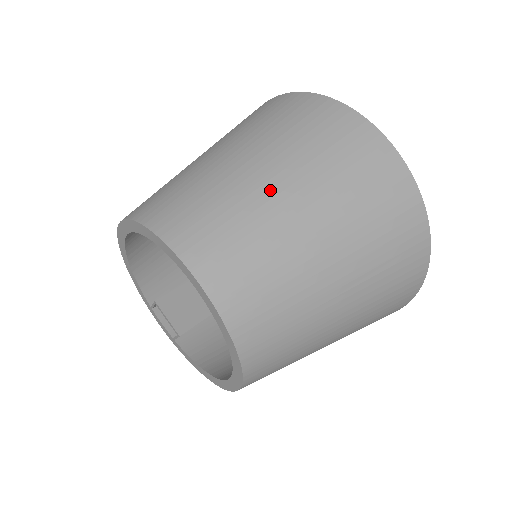
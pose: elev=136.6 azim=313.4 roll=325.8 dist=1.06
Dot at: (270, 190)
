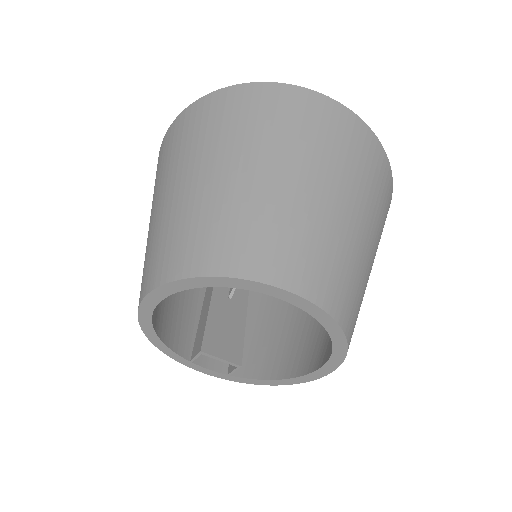
Dot at: (280, 182)
